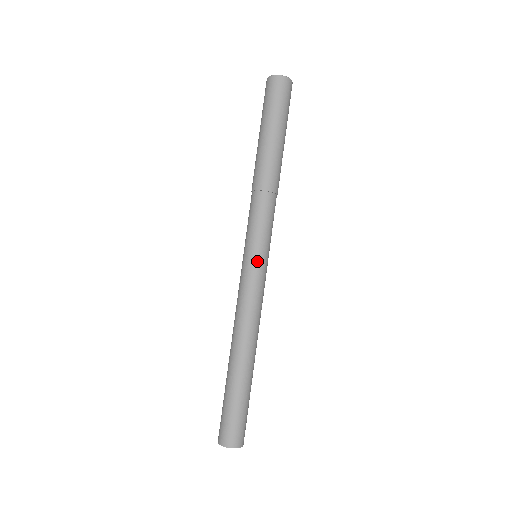
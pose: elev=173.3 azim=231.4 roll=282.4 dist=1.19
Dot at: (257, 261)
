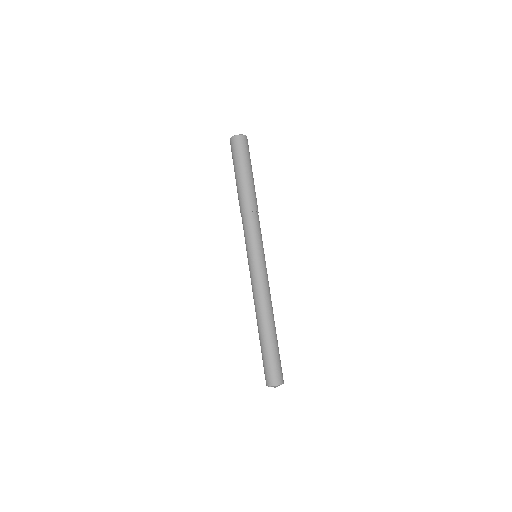
Dot at: (260, 258)
